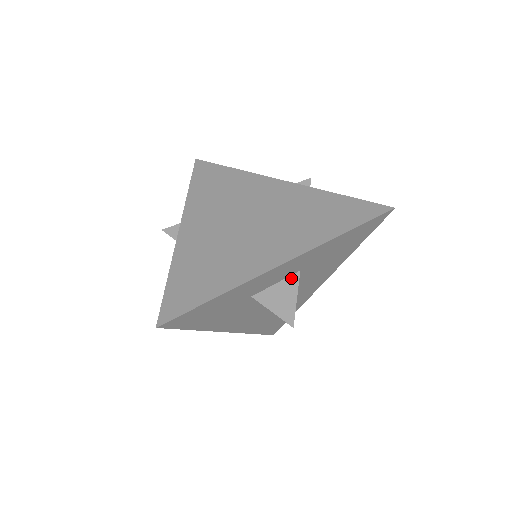
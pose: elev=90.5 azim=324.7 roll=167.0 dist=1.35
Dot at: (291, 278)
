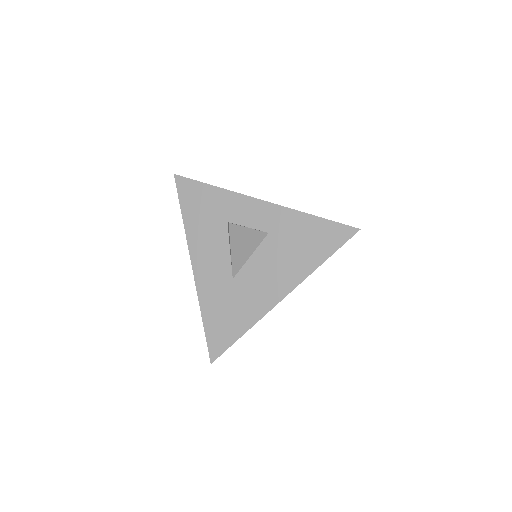
Dot at: (259, 230)
